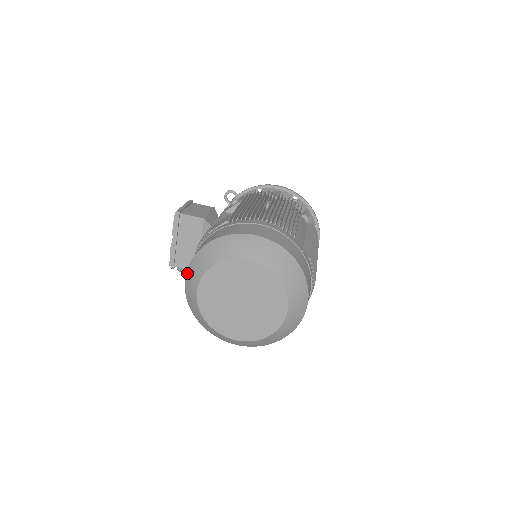
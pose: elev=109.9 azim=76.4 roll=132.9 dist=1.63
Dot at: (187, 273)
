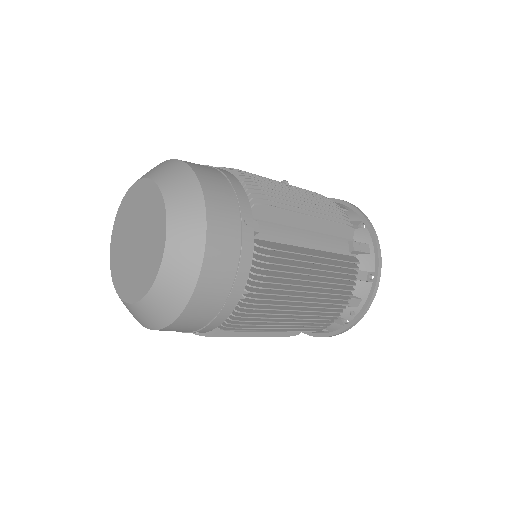
Dot at: occluded
